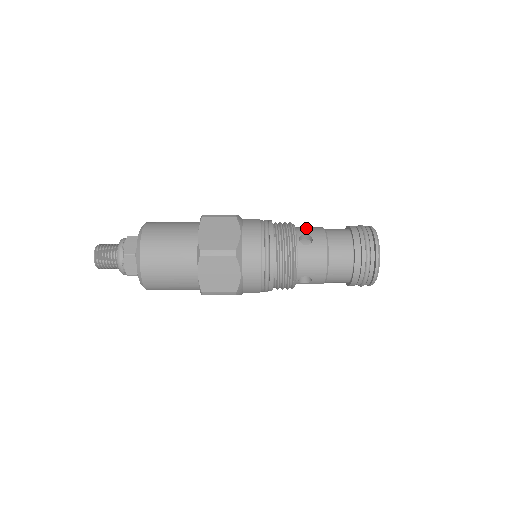
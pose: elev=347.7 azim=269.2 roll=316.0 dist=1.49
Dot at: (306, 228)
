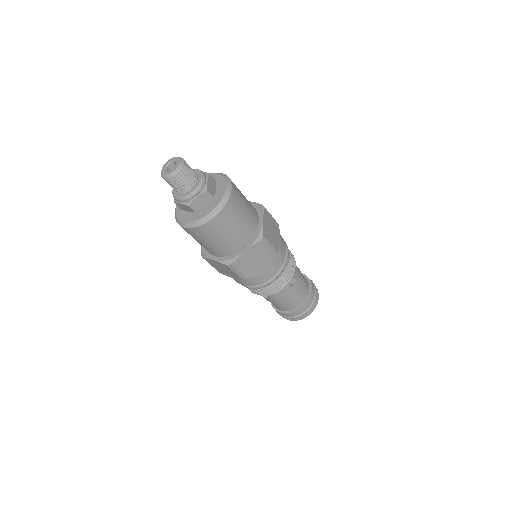
Dot at: occluded
